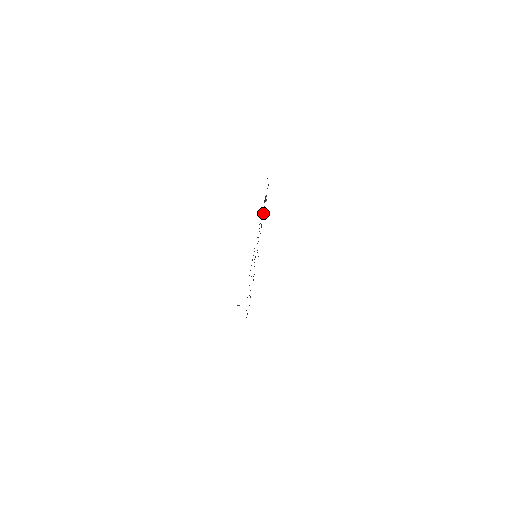
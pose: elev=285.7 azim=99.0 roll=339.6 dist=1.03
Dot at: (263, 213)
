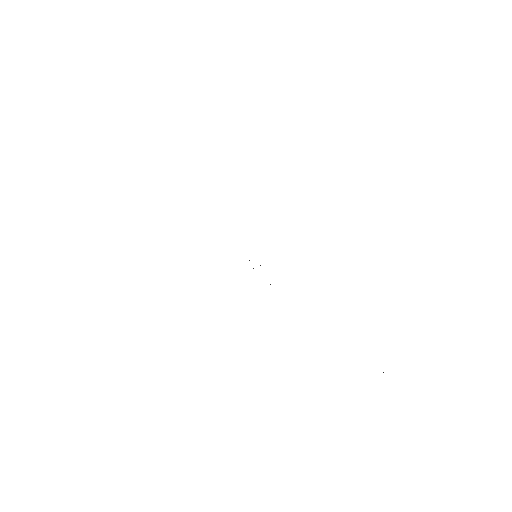
Dot at: occluded
